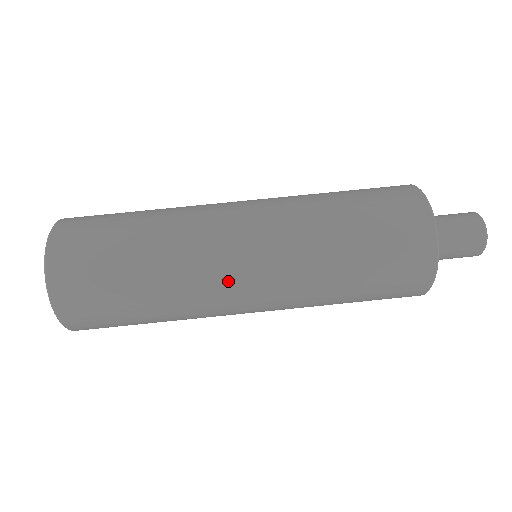
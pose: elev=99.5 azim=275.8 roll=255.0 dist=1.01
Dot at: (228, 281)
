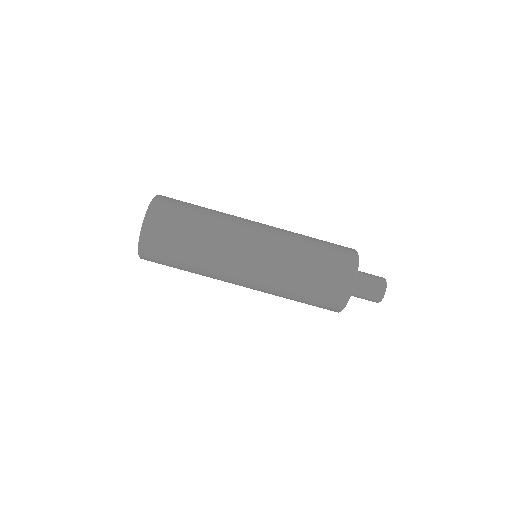
Dot at: (232, 281)
